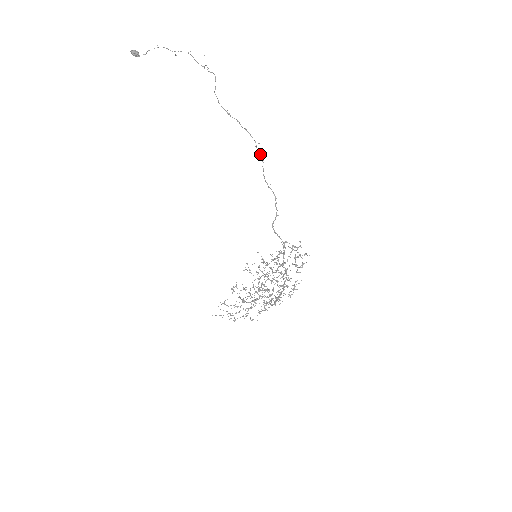
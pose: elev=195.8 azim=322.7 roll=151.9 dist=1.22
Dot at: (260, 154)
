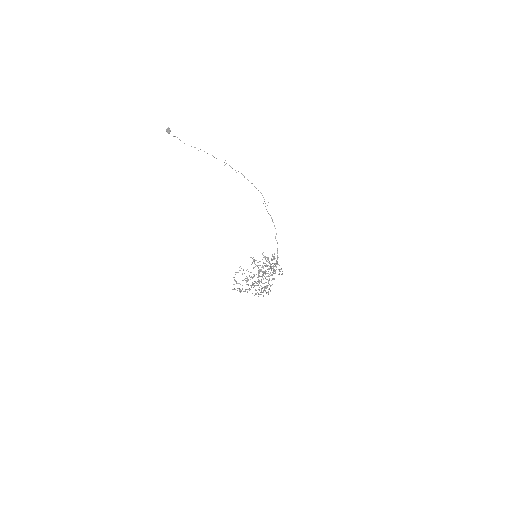
Dot at: occluded
